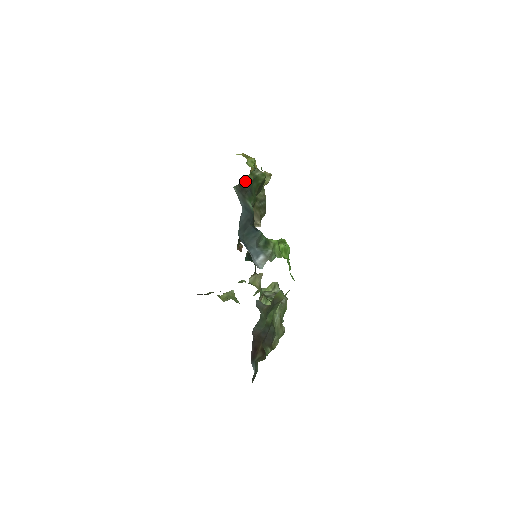
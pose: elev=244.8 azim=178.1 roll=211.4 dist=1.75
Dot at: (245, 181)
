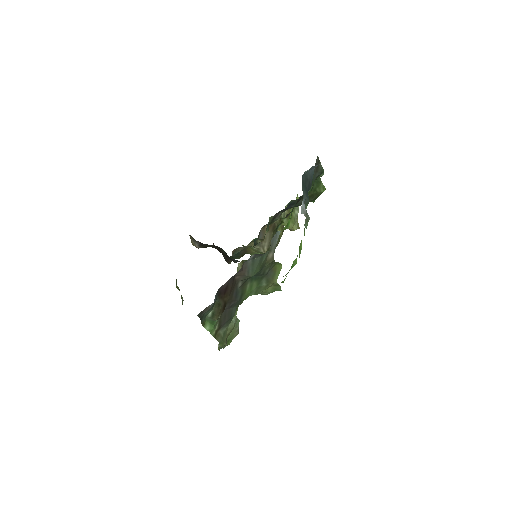
Dot at: (287, 204)
